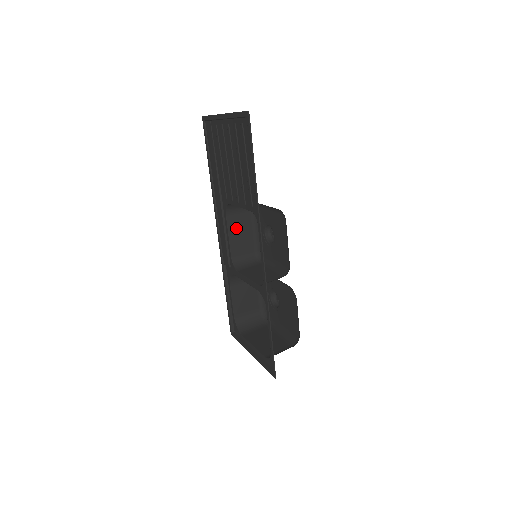
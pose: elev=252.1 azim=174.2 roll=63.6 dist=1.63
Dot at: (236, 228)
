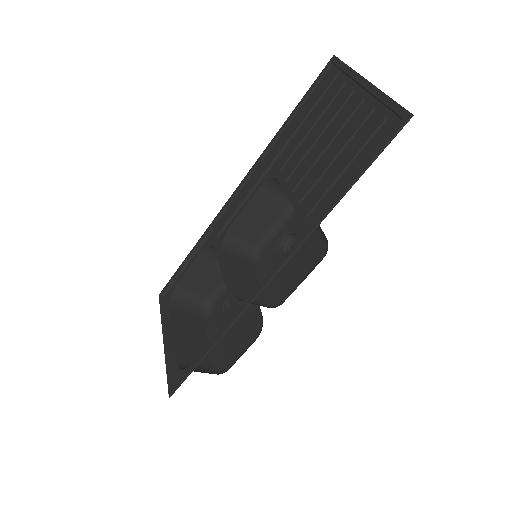
Dot at: (260, 206)
